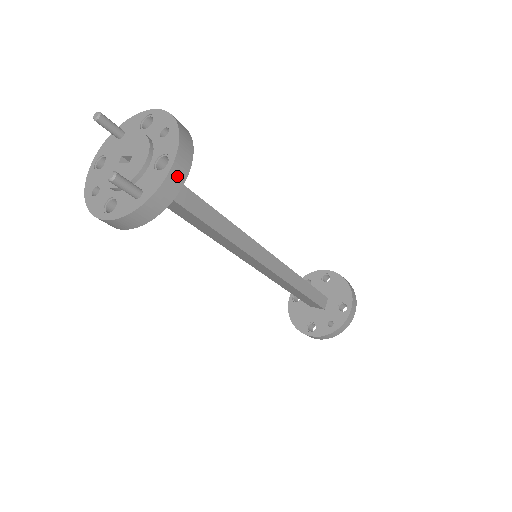
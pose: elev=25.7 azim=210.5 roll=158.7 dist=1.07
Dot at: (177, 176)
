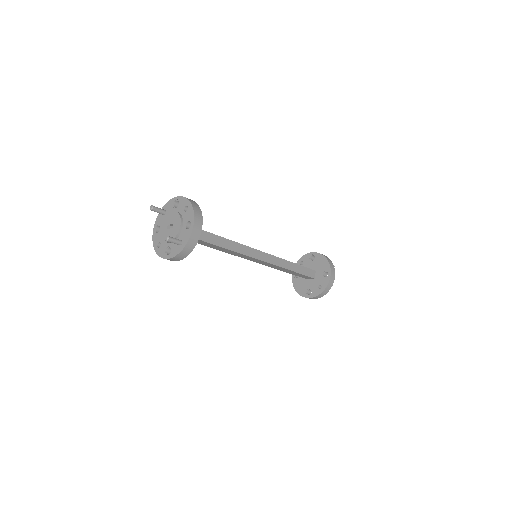
Dot at: (197, 230)
